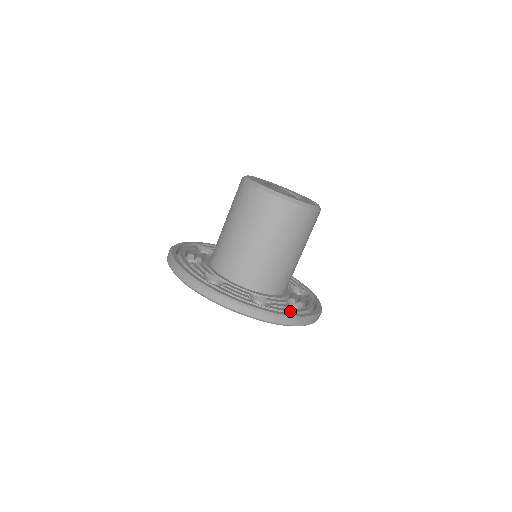
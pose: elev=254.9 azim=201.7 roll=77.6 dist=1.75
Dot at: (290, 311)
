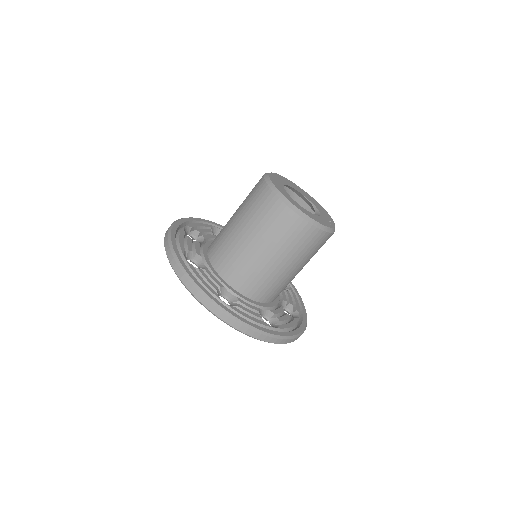
Dot at: (253, 320)
